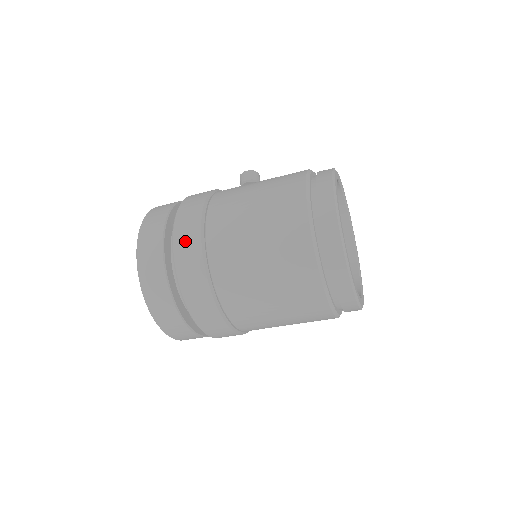
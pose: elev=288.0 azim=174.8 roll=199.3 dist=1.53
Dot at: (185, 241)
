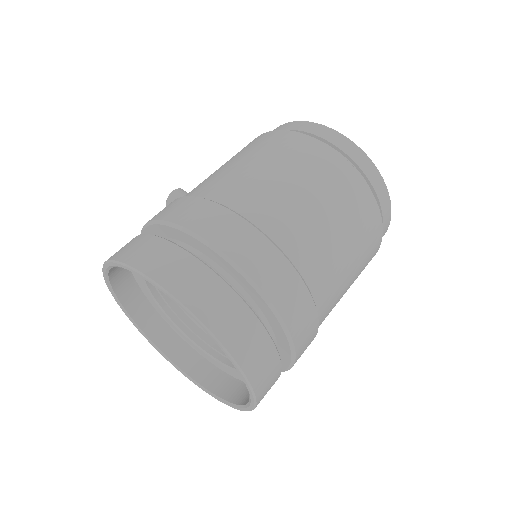
Dot at: (220, 228)
